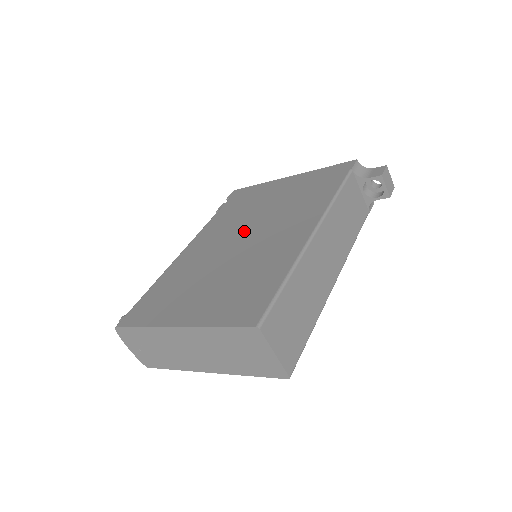
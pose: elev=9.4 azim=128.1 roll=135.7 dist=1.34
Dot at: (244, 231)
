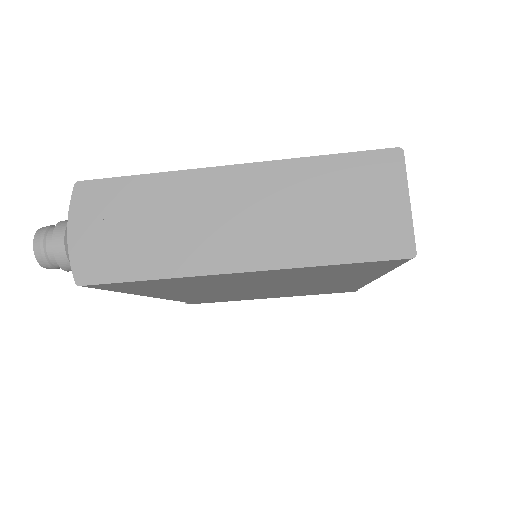
Dot at: occluded
